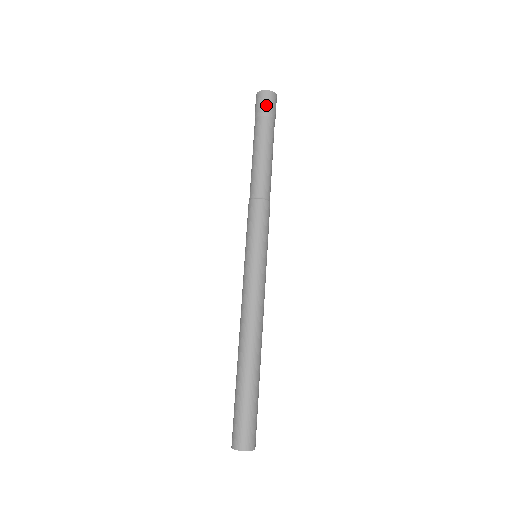
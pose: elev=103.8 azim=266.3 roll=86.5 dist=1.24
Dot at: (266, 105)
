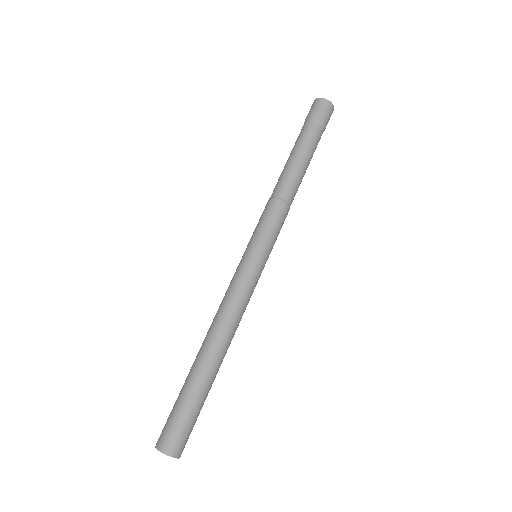
Dot at: (314, 111)
